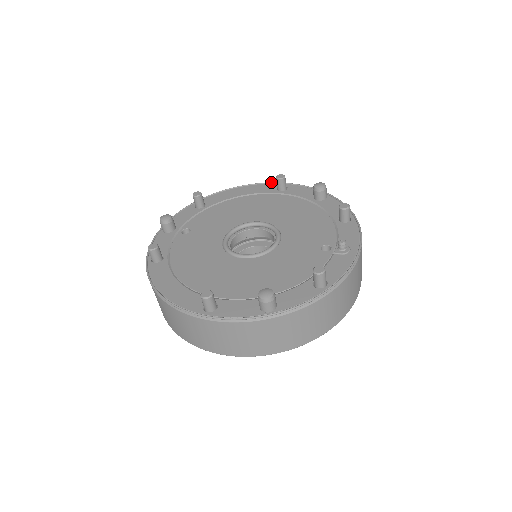
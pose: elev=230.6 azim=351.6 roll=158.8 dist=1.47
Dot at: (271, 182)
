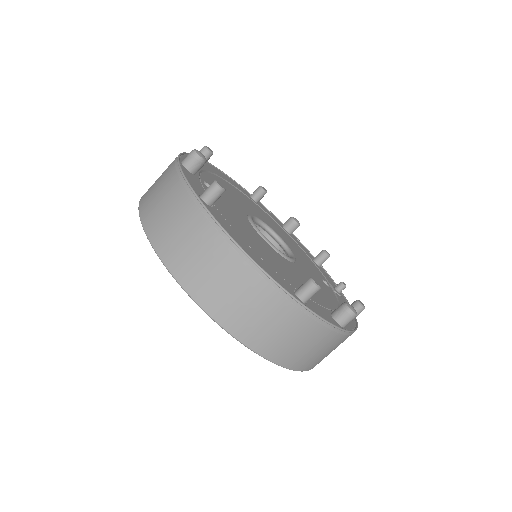
Dot at: occluded
